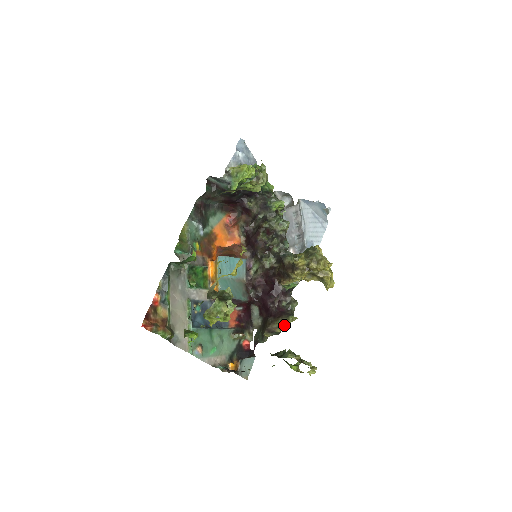
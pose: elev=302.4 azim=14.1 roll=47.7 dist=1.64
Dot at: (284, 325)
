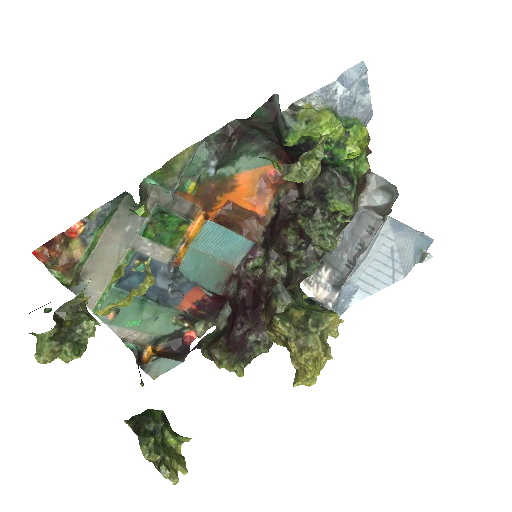
Dot at: (225, 366)
